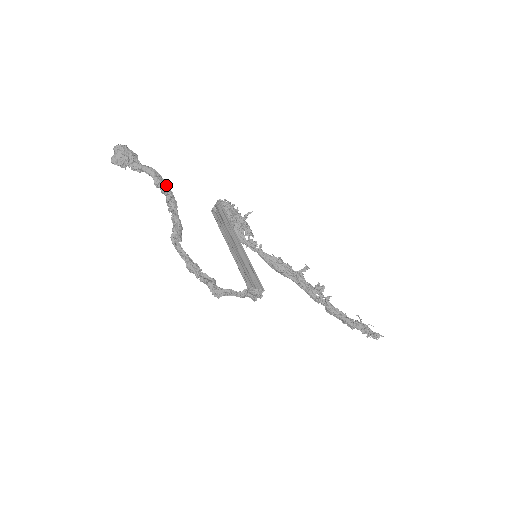
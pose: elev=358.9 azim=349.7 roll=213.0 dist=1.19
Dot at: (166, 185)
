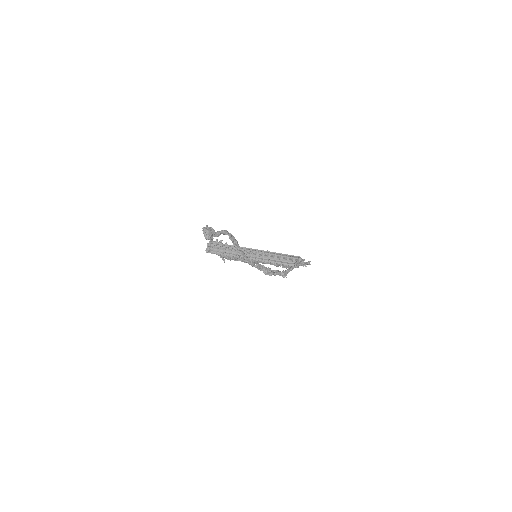
Dot at: (232, 235)
